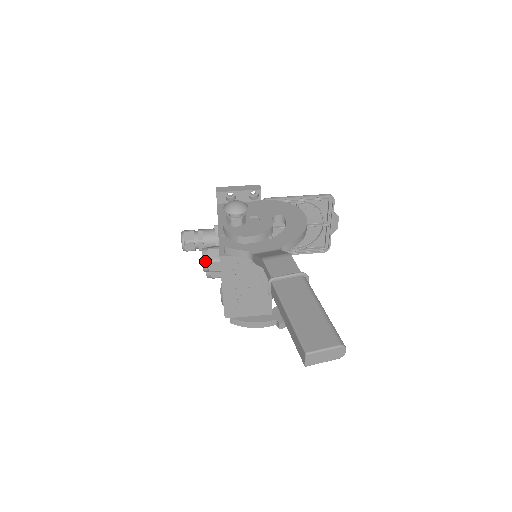
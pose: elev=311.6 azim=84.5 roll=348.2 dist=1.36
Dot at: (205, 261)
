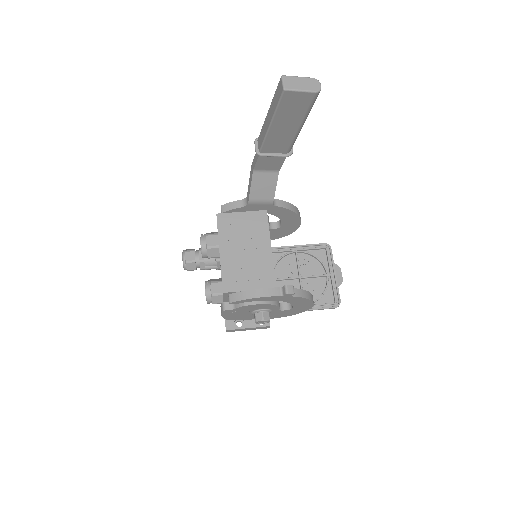
Dot at: (203, 236)
